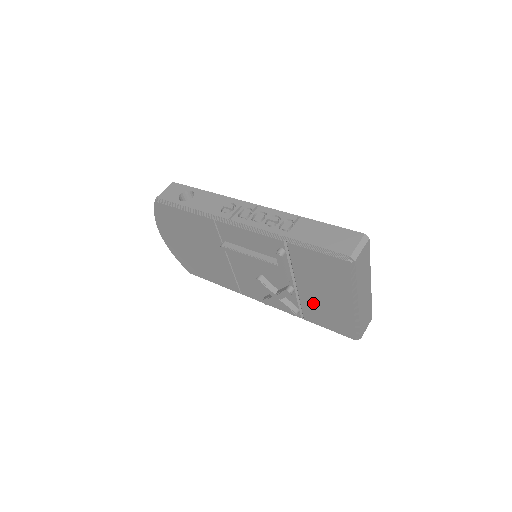
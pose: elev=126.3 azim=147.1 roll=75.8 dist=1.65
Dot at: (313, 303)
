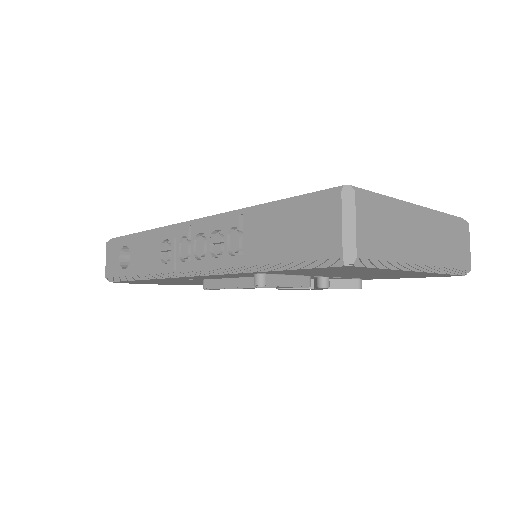
Dot at: occluded
